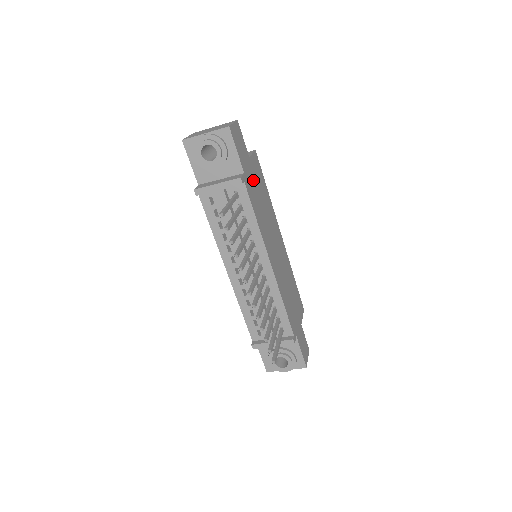
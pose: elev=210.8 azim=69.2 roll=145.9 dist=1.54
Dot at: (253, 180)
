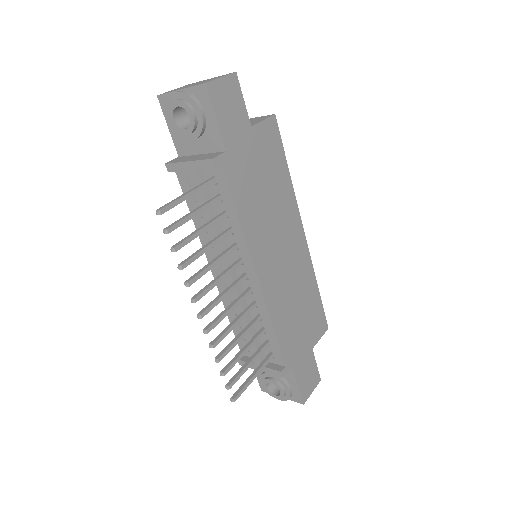
Dot at: (250, 159)
